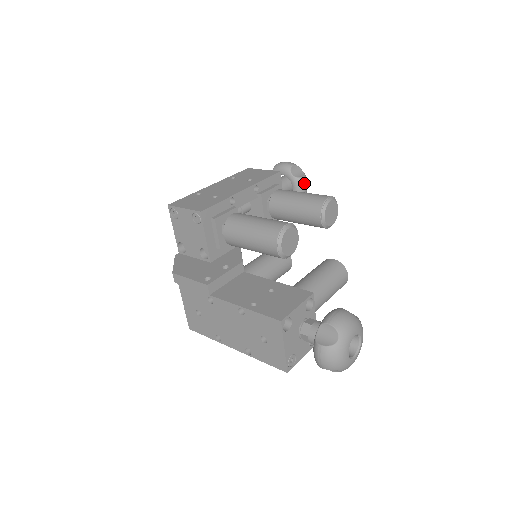
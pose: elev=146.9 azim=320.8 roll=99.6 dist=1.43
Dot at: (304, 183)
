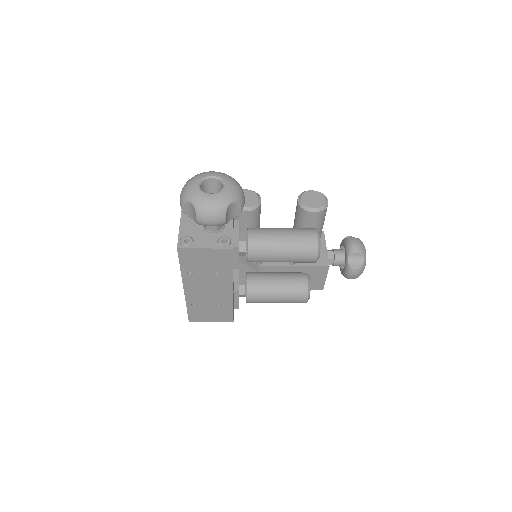
Dot at: (353, 241)
